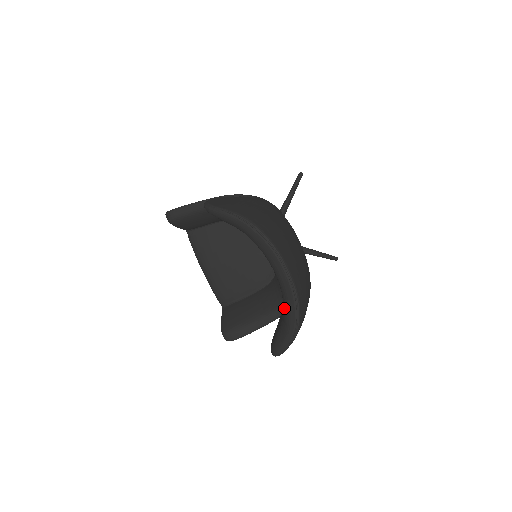
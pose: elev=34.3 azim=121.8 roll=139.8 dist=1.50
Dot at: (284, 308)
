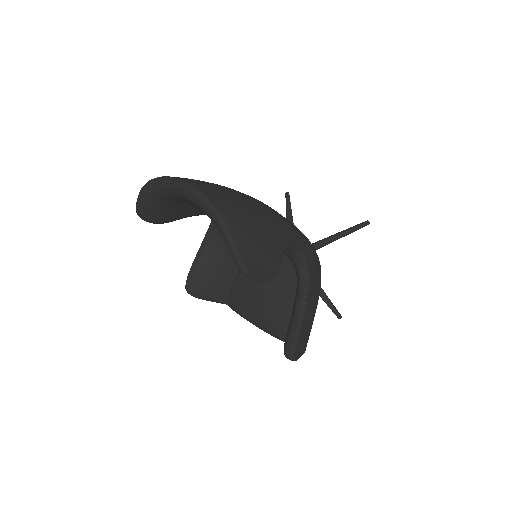
Dot at: occluded
